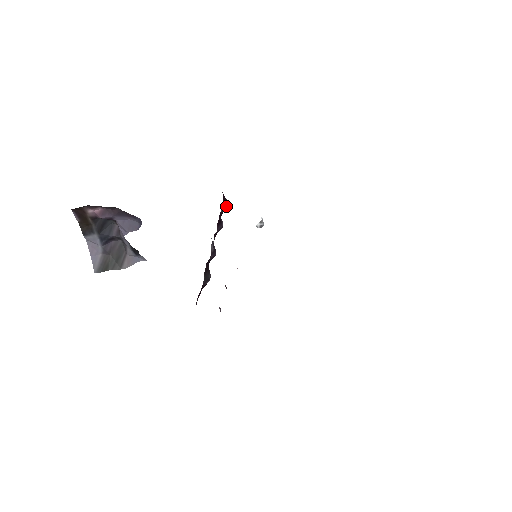
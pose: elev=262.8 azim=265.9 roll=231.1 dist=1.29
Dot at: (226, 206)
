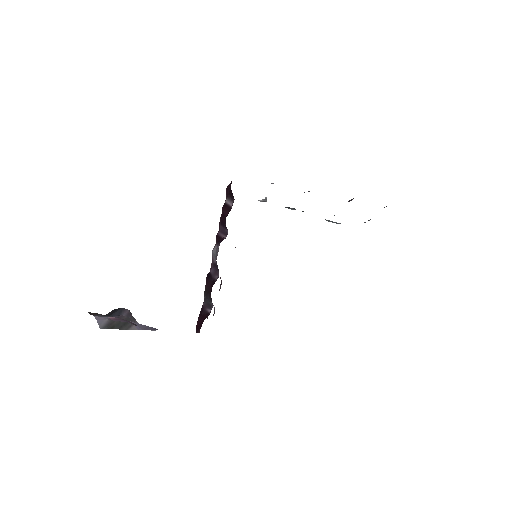
Dot at: (232, 202)
